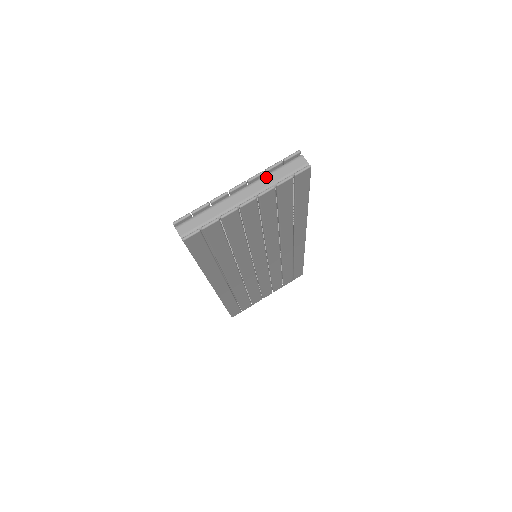
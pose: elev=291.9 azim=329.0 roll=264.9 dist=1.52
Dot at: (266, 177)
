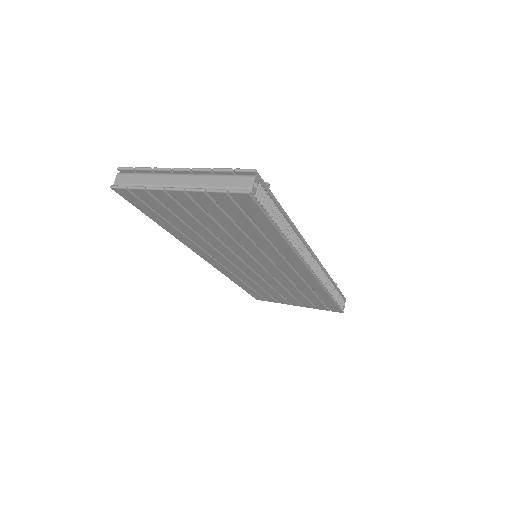
Dot at: (209, 176)
